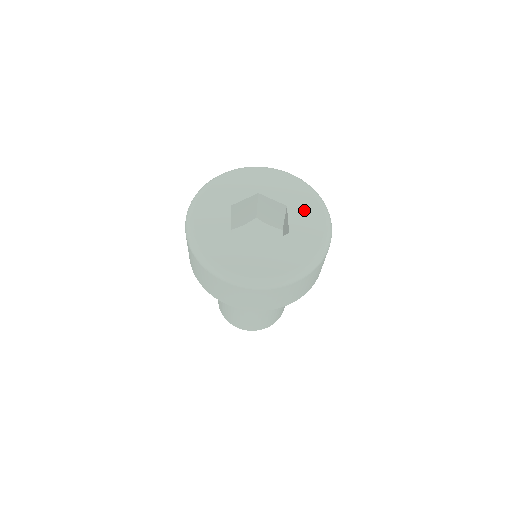
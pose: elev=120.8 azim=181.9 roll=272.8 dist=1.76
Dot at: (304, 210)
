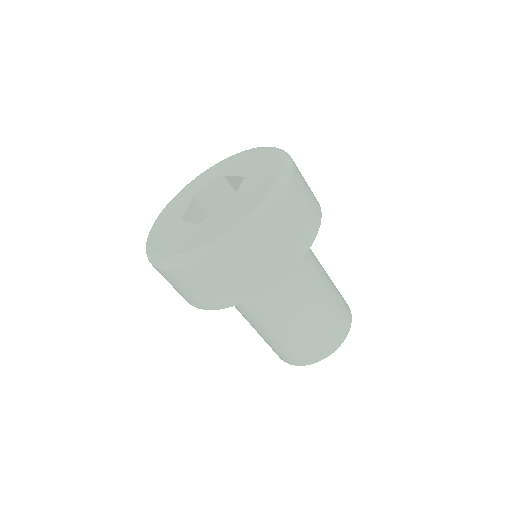
Dot at: (239, 163)
